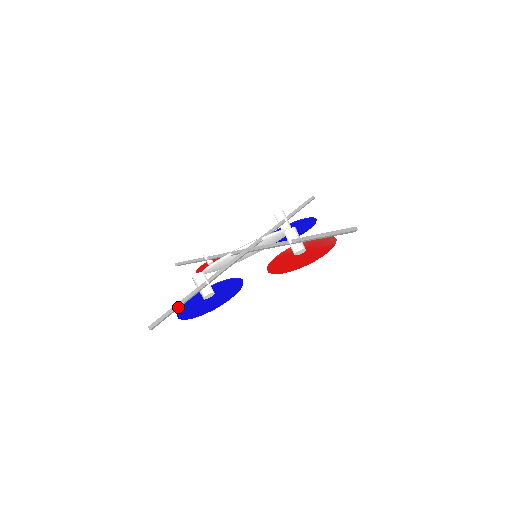
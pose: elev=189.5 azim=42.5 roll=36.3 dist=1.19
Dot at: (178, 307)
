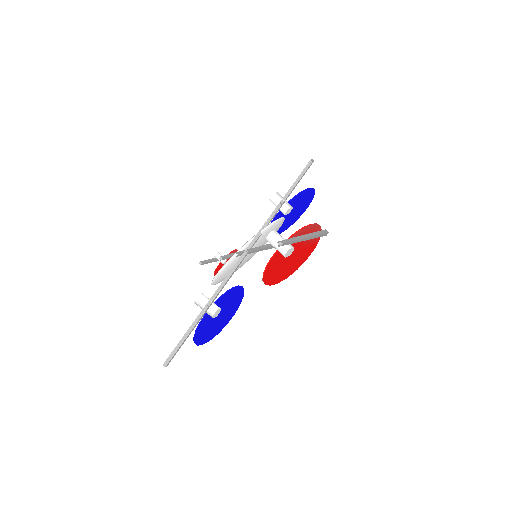
Dot at: (187, 336)
